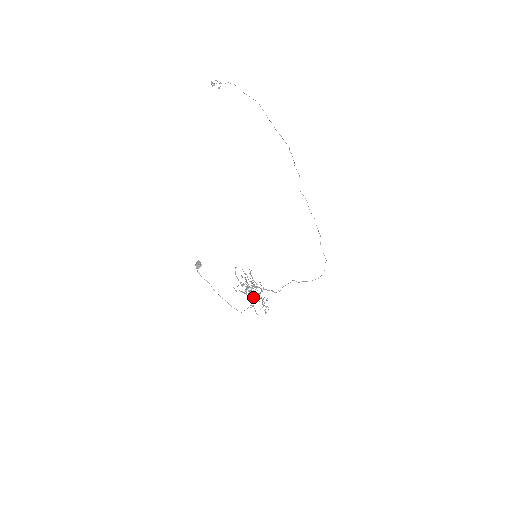
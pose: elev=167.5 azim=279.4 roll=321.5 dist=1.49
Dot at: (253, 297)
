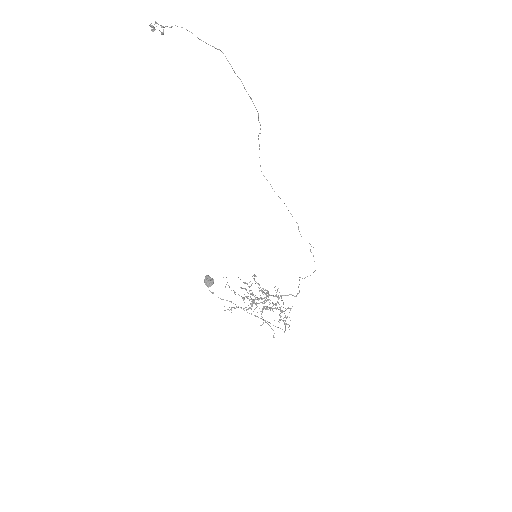
Dot at: occluded
